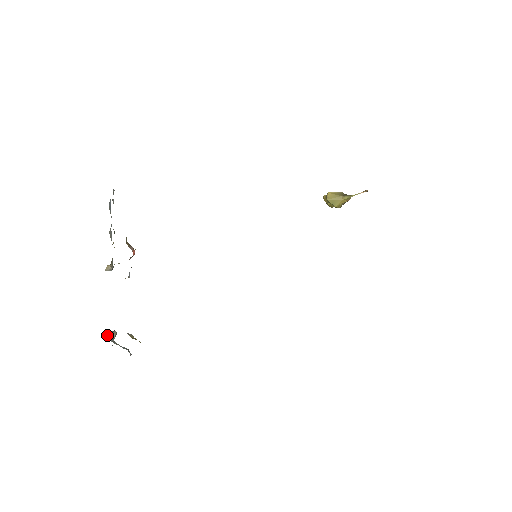
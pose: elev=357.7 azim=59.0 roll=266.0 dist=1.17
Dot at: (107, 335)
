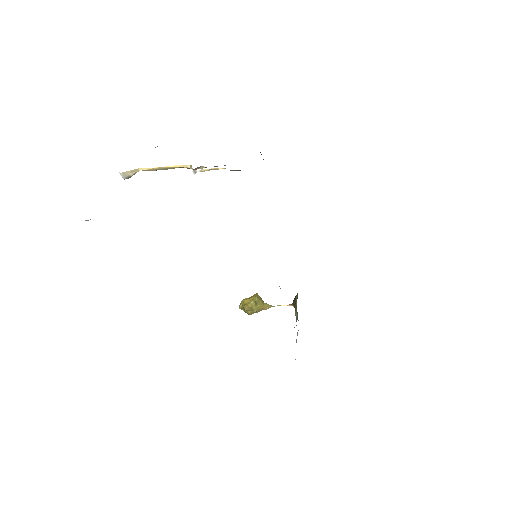
Dot at: occluded
